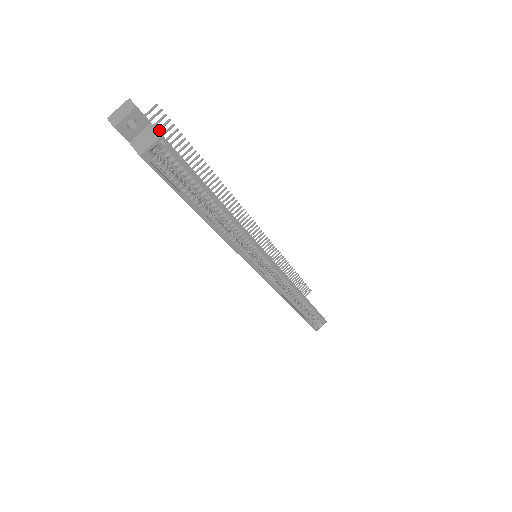
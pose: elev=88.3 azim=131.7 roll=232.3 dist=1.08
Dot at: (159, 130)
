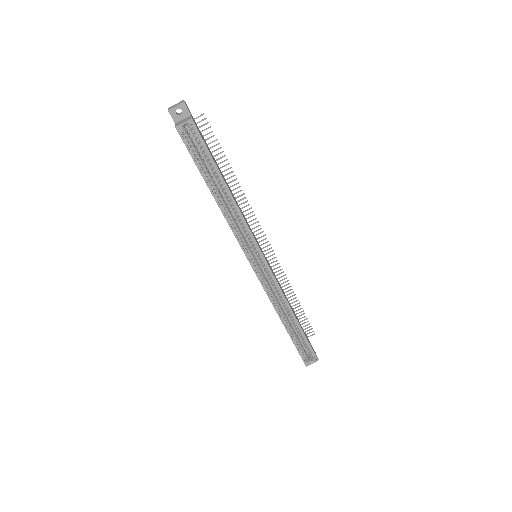
Dot at: (202, 131)
